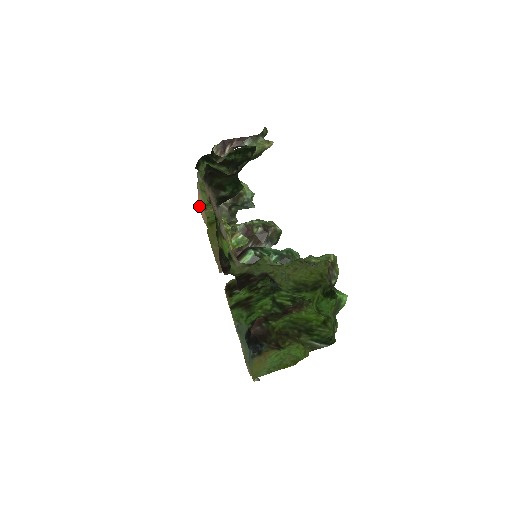
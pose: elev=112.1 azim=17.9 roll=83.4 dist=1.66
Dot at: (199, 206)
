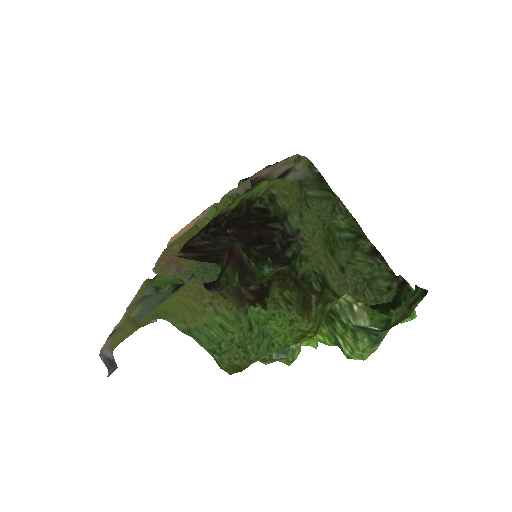
Dot at: (173, 236)
